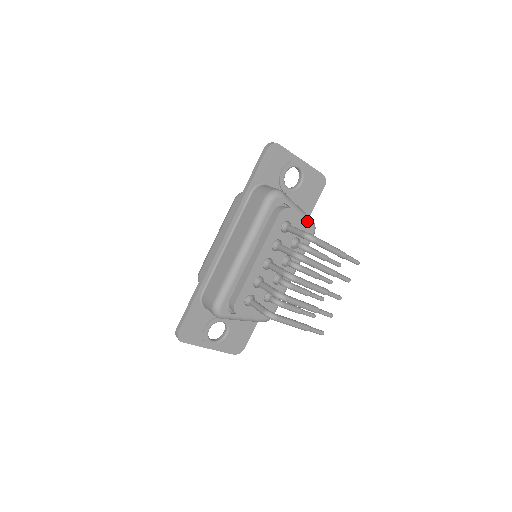
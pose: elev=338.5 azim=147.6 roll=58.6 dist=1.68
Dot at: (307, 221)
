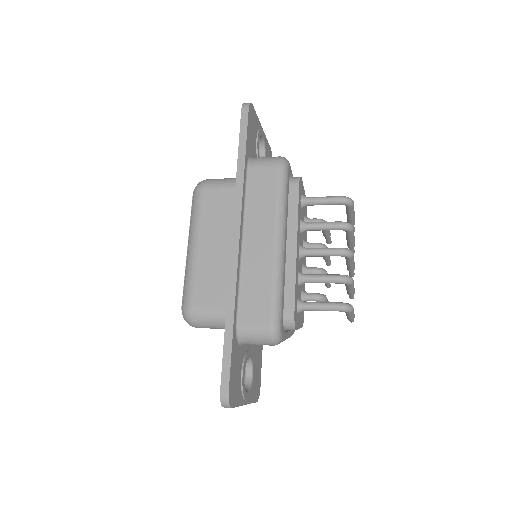
Dot at: occluded
